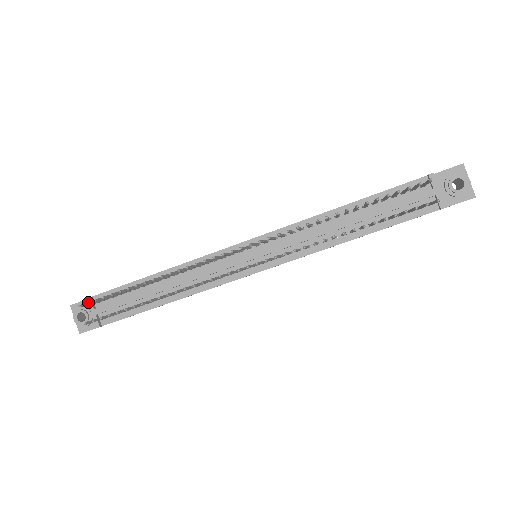
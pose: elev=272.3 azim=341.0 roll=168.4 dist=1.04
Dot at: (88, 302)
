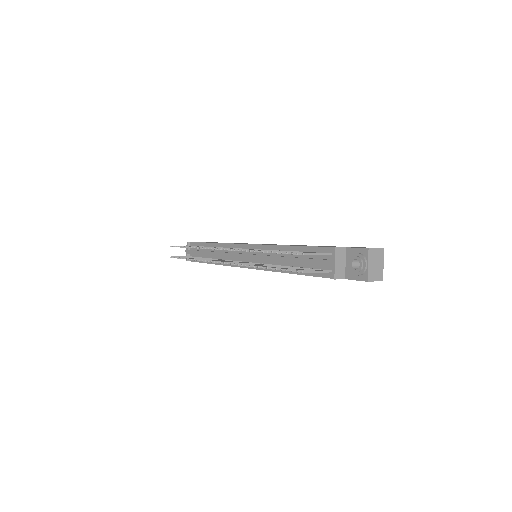
Dot at: (174, 246)
